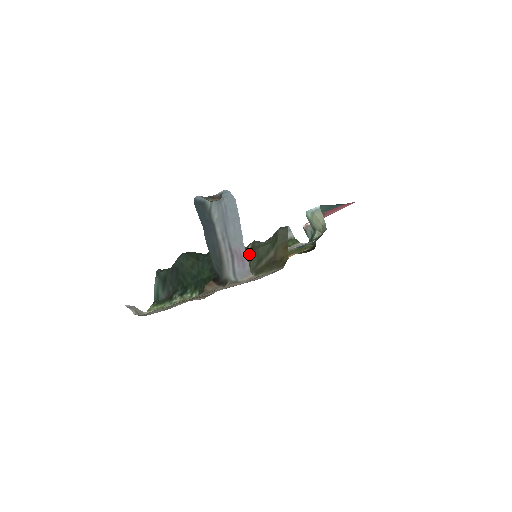
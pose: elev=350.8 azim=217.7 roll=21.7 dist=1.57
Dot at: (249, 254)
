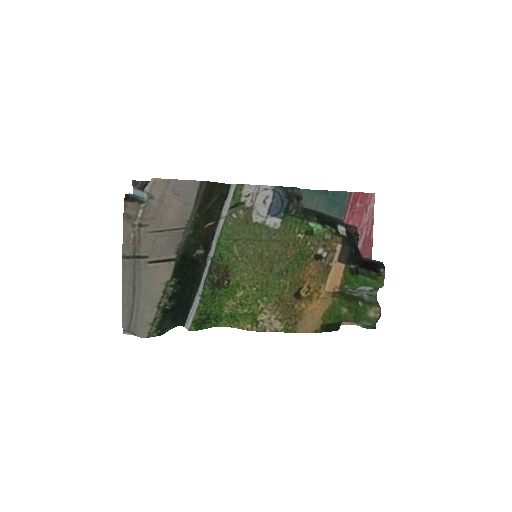
Dot at: (207, 222)
